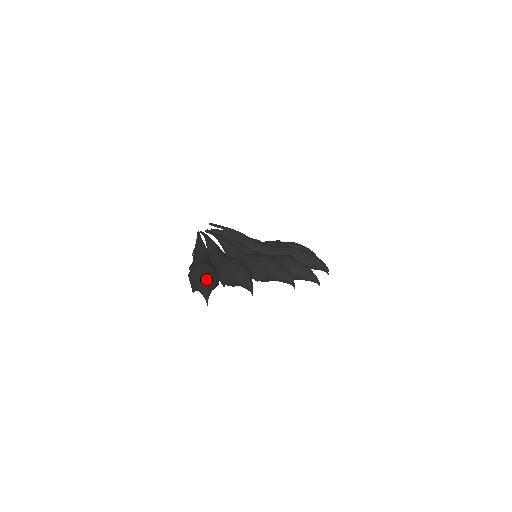
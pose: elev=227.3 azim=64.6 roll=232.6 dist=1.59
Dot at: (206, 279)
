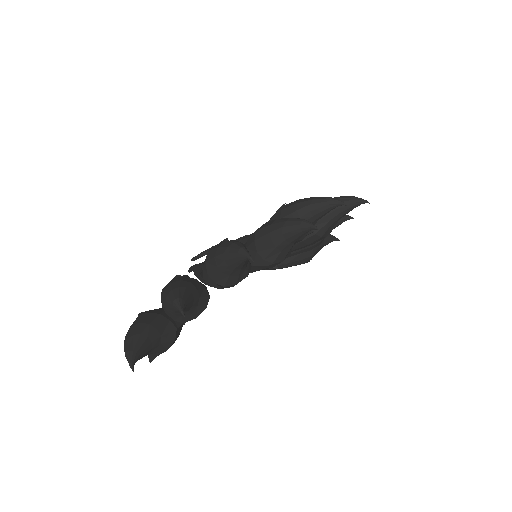
Dot at: (128, 335)
